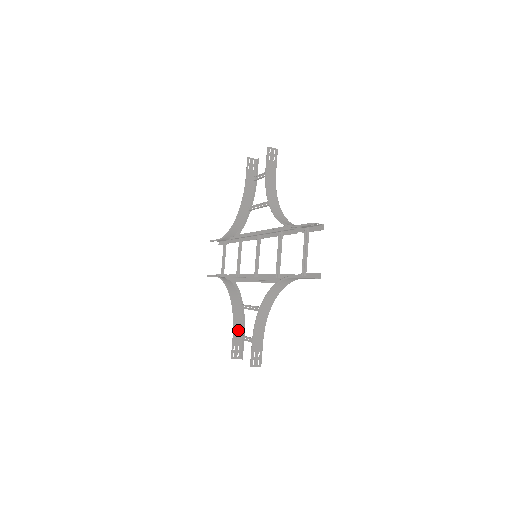
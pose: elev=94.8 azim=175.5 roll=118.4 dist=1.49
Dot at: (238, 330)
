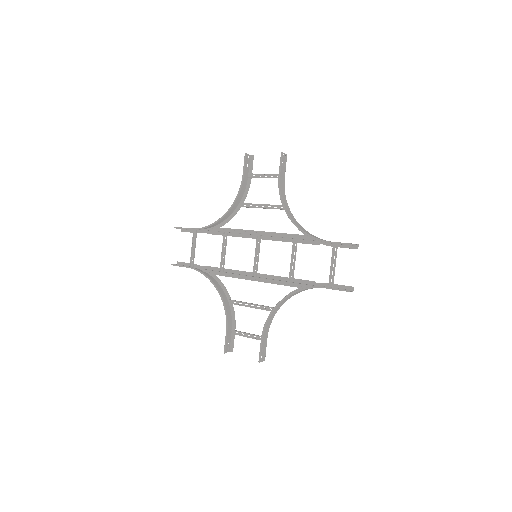
Dot at: (229, 325)
